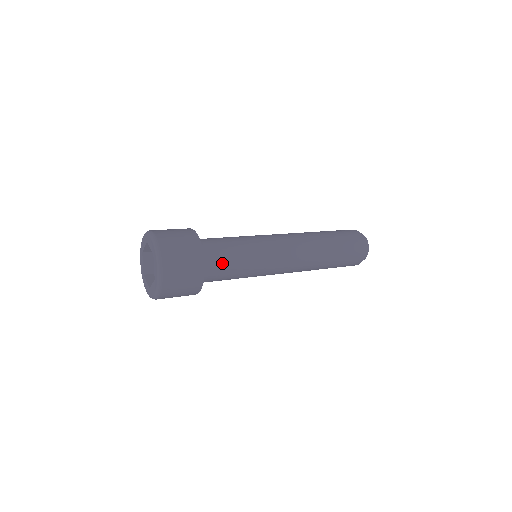
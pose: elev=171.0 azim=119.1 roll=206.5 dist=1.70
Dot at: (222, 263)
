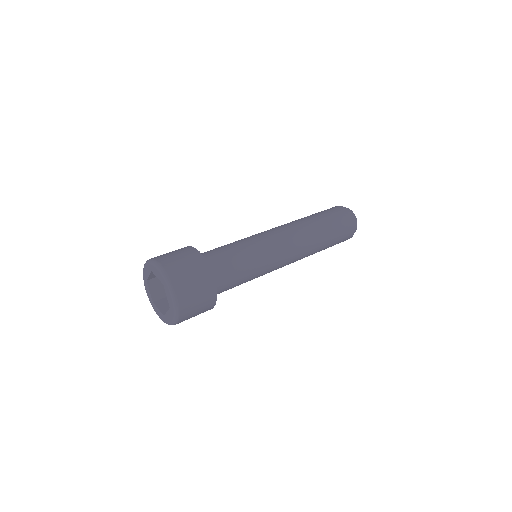
Dot at: (229, 274)
